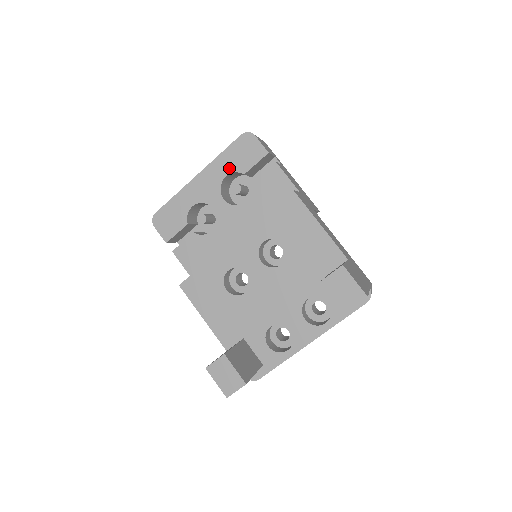
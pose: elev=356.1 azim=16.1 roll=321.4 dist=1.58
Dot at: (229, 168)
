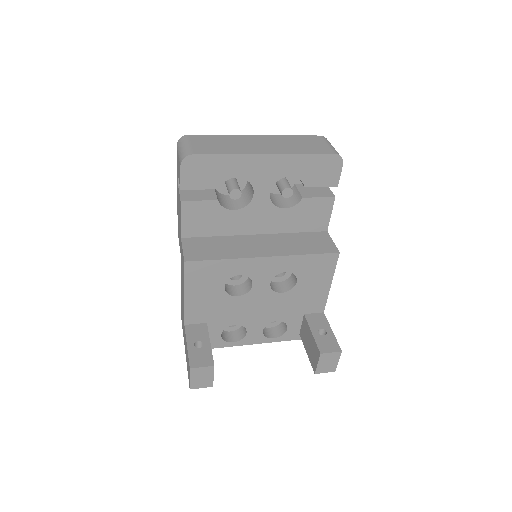
Dot at: (299, 172)
